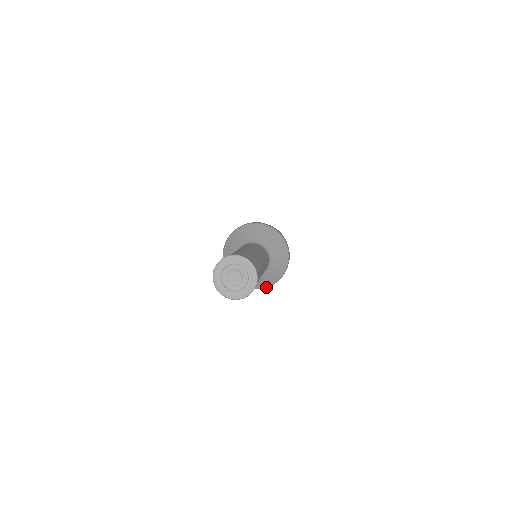
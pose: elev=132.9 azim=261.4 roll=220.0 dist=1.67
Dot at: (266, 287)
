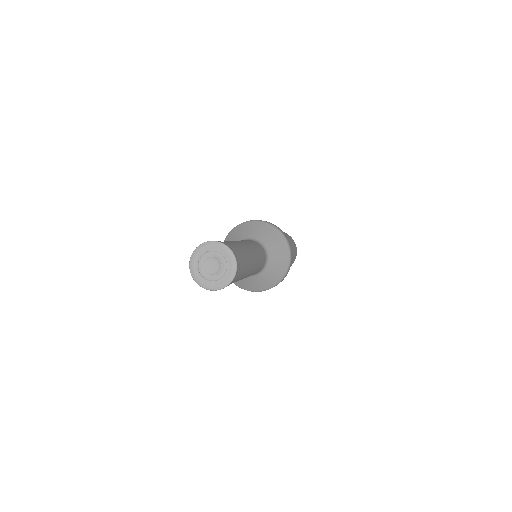
Dot at: (260, 291)
